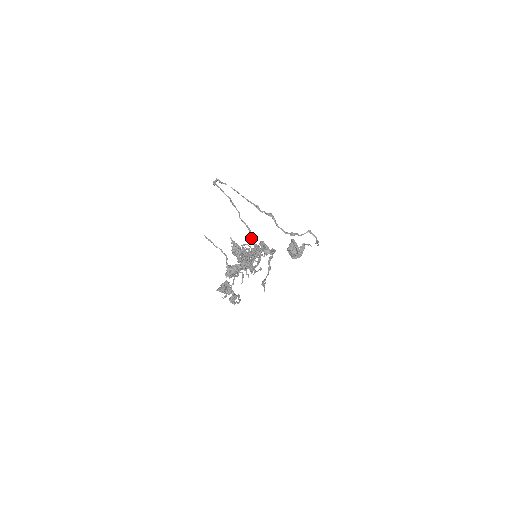
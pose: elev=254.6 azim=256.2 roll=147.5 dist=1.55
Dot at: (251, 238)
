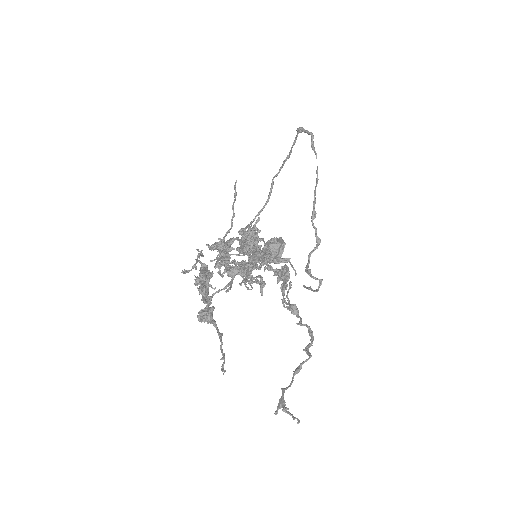
Dot at: (260, 211)
